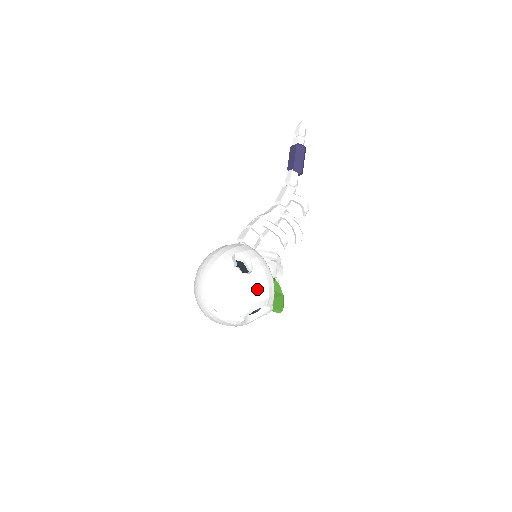
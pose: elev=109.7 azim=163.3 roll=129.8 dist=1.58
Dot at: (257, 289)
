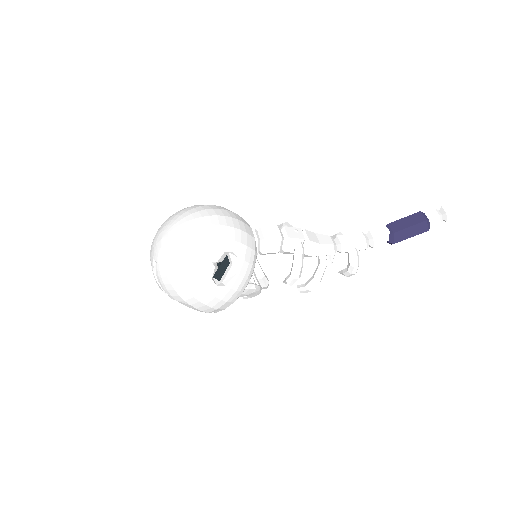
Dot at: (205, 301)
